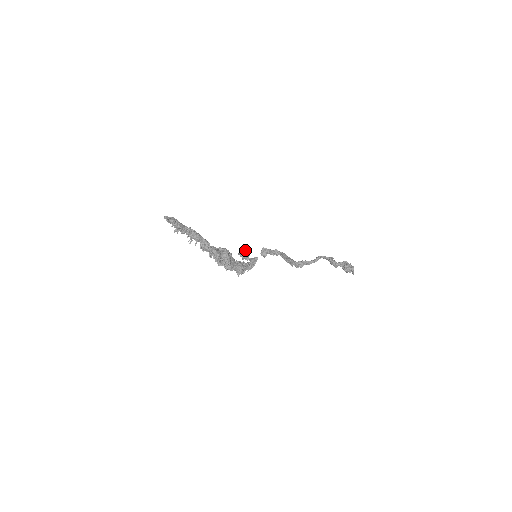
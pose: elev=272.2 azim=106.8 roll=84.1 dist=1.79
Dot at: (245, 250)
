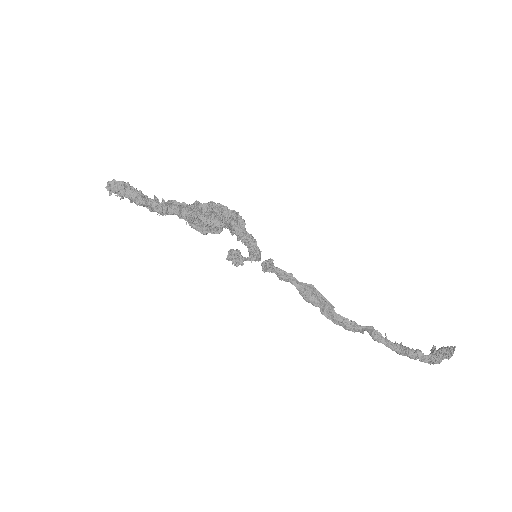
Dot at: occluded
